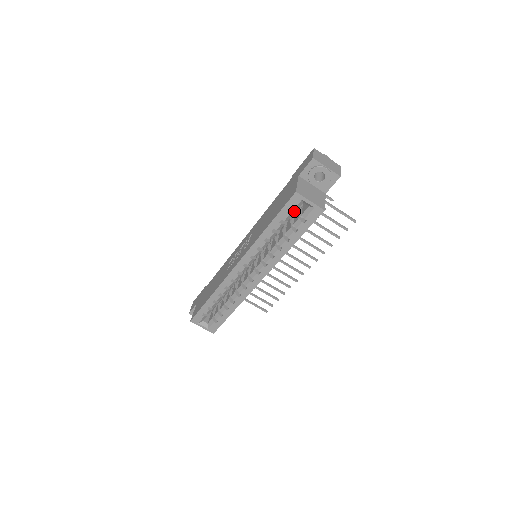
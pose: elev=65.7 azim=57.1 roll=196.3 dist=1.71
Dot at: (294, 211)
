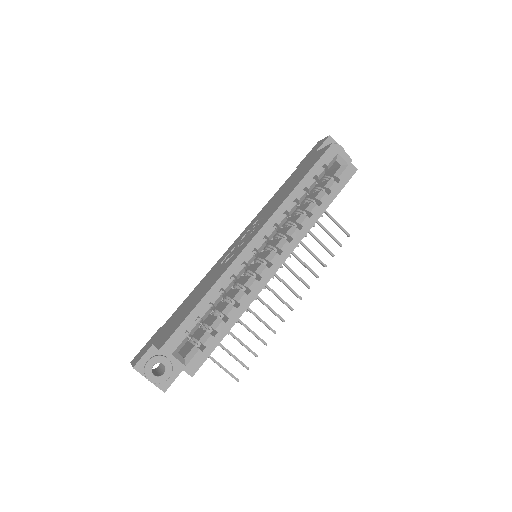
Dot at: occluded
